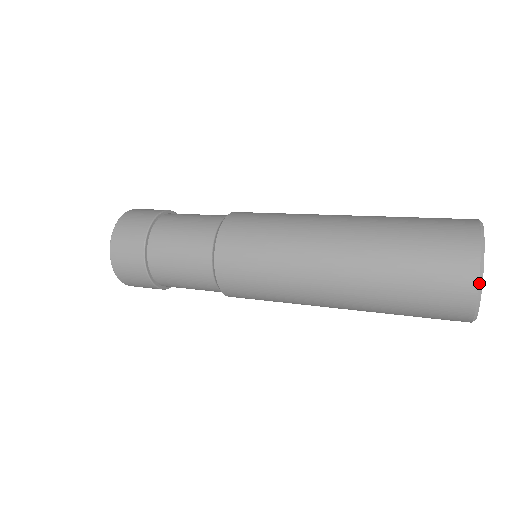
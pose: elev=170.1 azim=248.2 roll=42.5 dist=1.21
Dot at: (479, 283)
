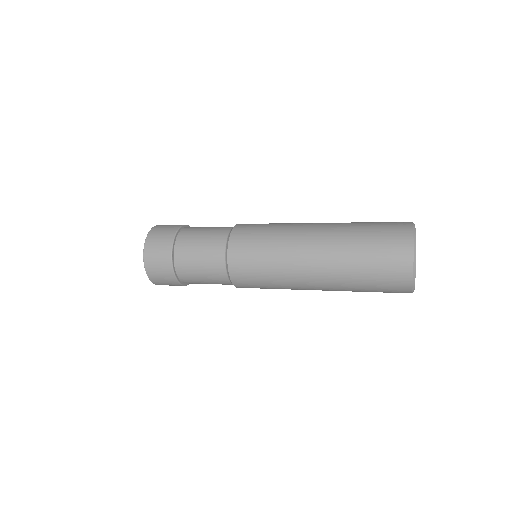
Dot at: (414, 239)
